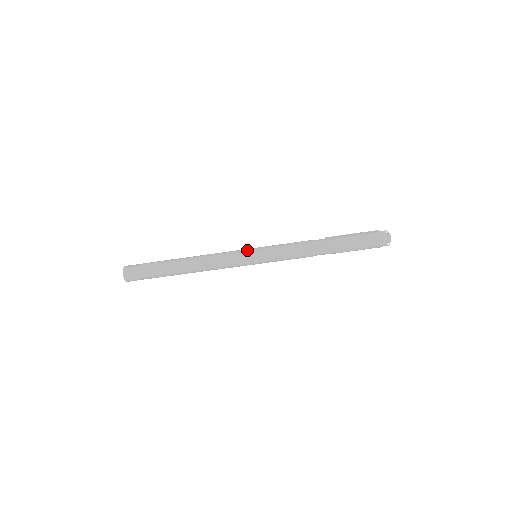
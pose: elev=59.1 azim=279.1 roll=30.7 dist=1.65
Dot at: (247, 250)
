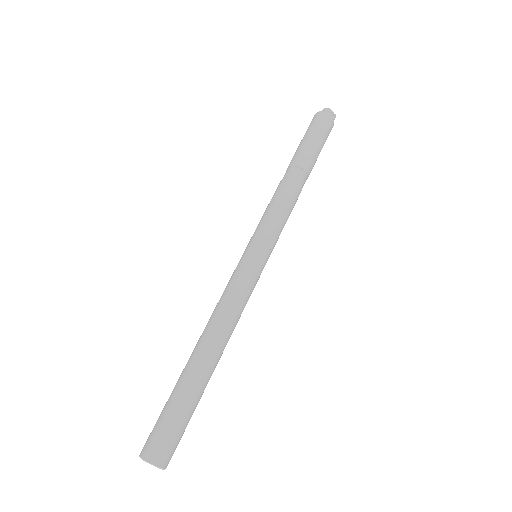
Dot at: (240, 259)
